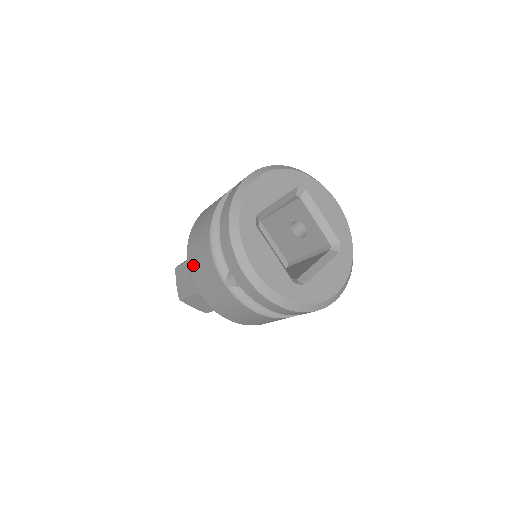
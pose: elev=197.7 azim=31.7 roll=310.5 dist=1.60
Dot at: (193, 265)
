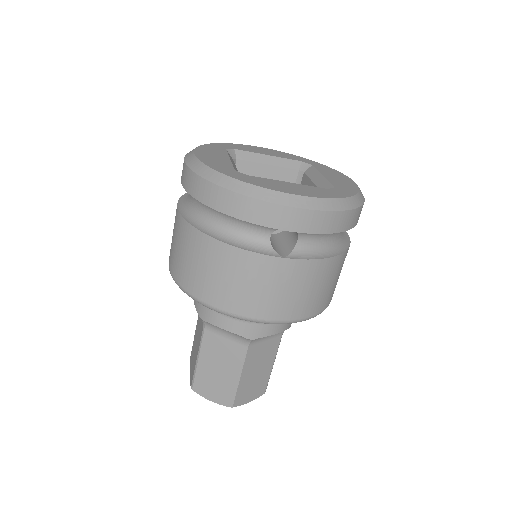
Dot at: (228, 299)
